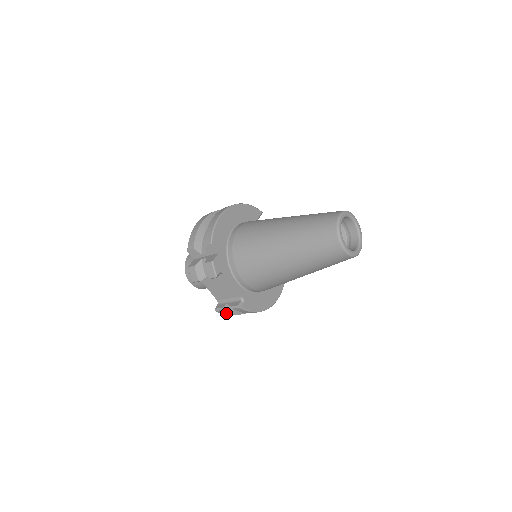
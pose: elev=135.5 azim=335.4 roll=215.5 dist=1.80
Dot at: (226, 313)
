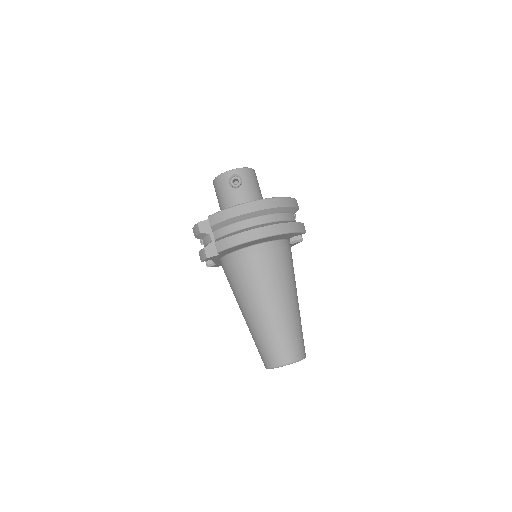
Dot at: occluded
